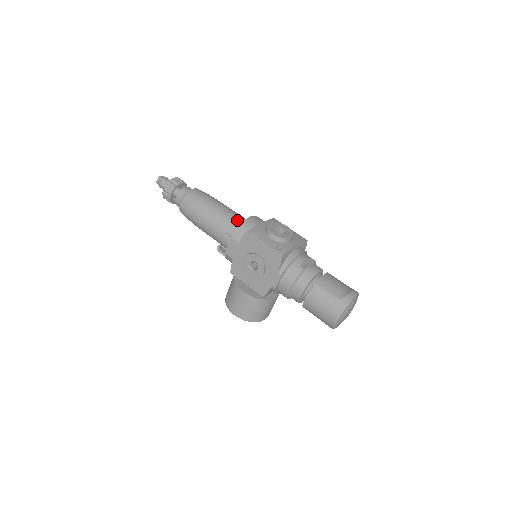
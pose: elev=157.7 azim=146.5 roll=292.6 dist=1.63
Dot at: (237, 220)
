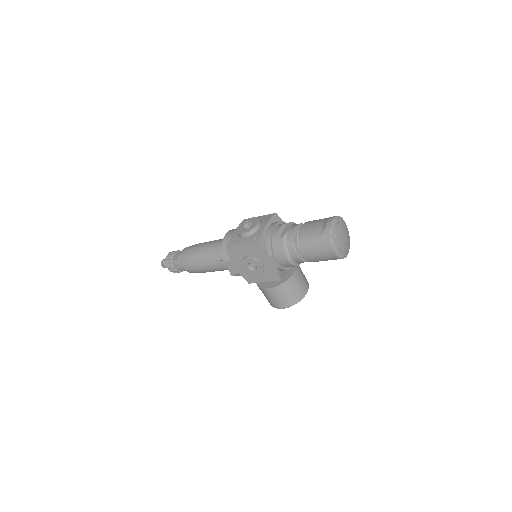
Dot at: (220, 245)
